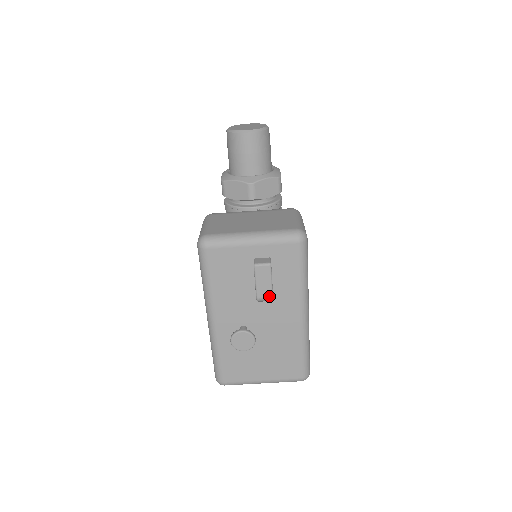
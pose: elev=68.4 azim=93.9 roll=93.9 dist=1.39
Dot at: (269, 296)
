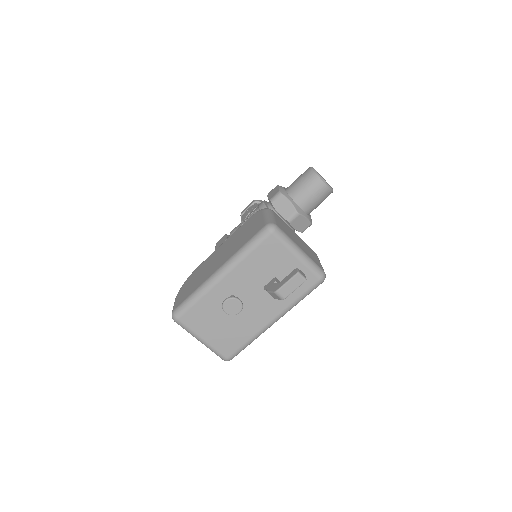
Dot at: (284, 296)
